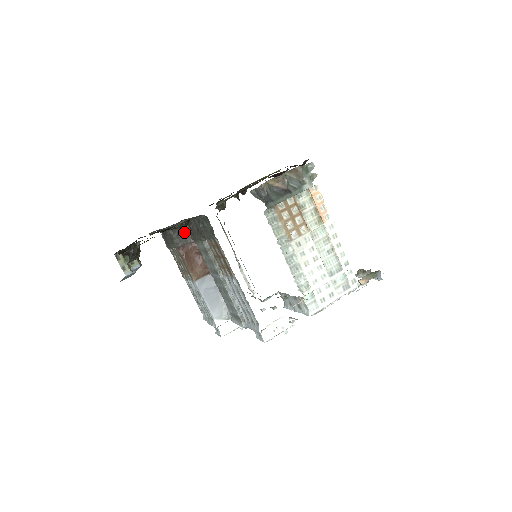
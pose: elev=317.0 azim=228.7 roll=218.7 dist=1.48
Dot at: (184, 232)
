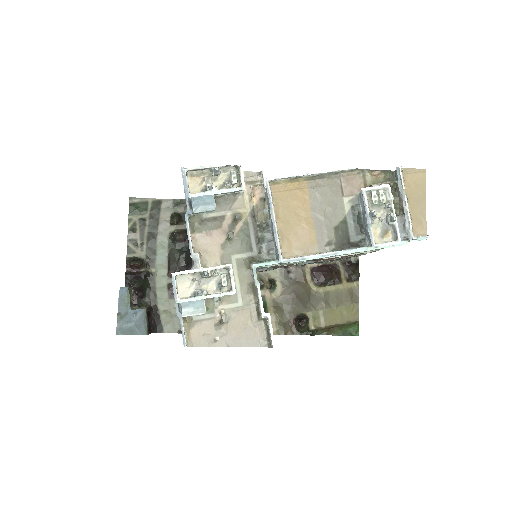
Dot at: occluded
